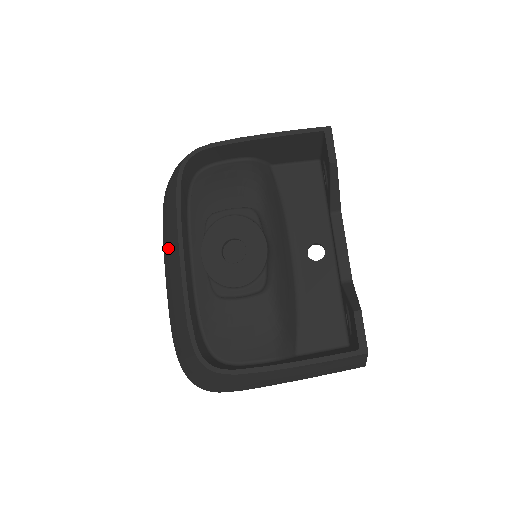
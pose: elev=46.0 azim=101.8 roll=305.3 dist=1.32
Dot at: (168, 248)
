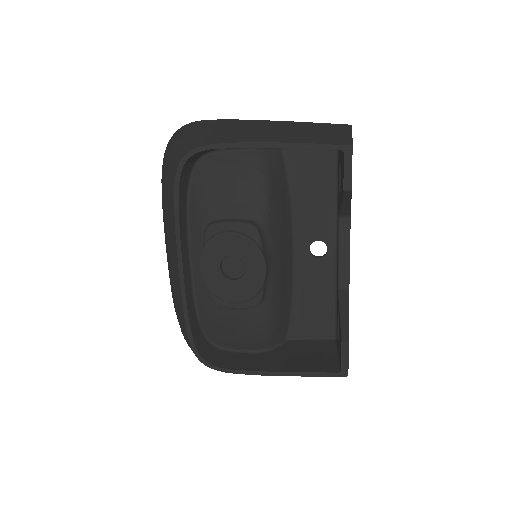
Dot at: (167, 236)
